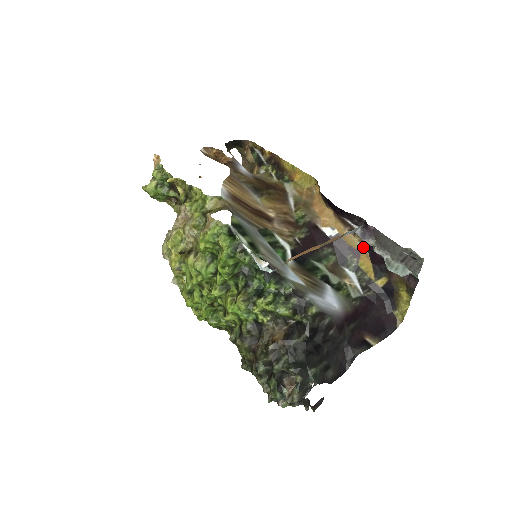
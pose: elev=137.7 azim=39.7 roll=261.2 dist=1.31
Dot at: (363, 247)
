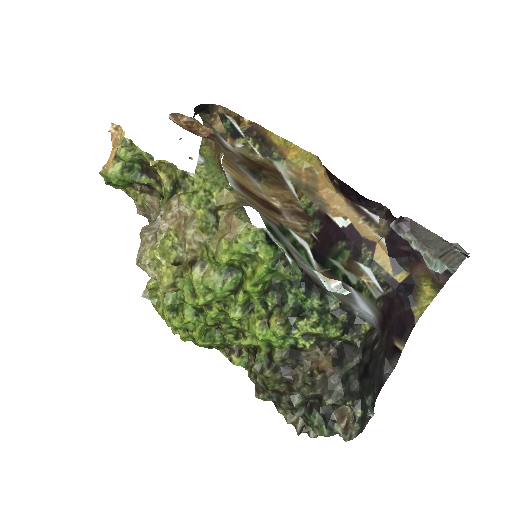
Dot at: (380, 238)
